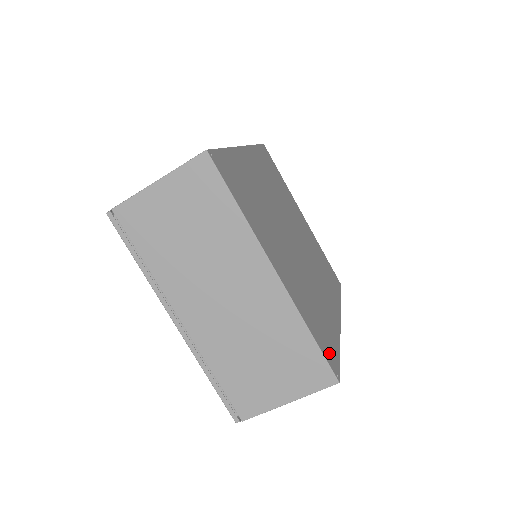
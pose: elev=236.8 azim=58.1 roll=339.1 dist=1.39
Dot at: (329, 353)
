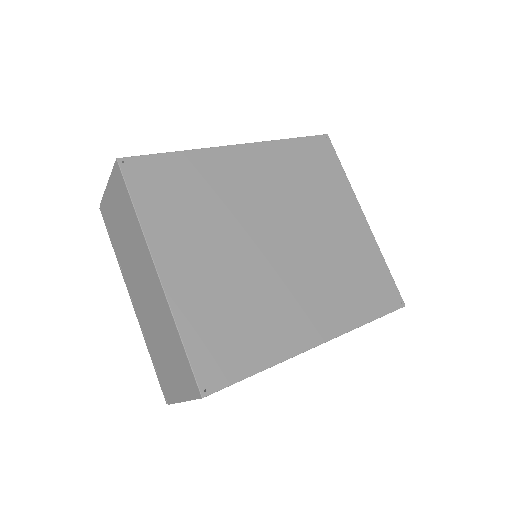
Dot at: (213, 366)
